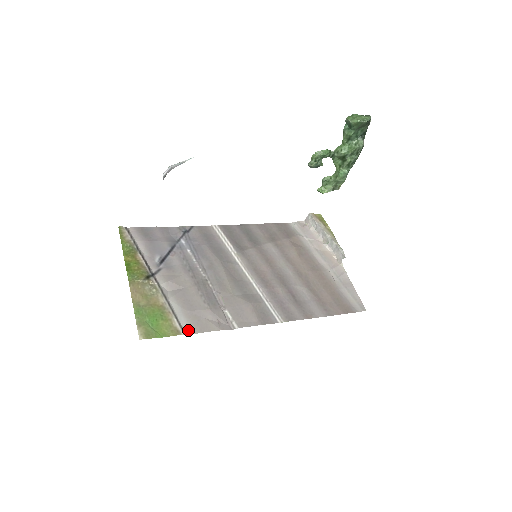
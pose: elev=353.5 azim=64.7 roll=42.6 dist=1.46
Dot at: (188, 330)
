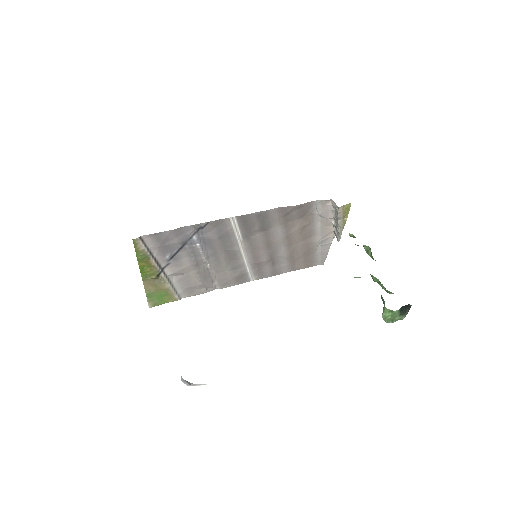
Dot at: (183, 296)
